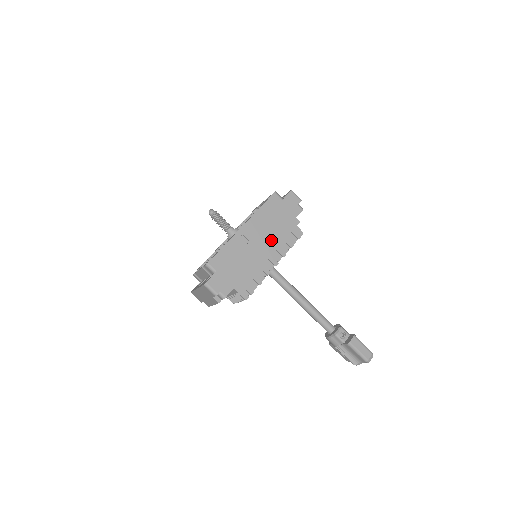
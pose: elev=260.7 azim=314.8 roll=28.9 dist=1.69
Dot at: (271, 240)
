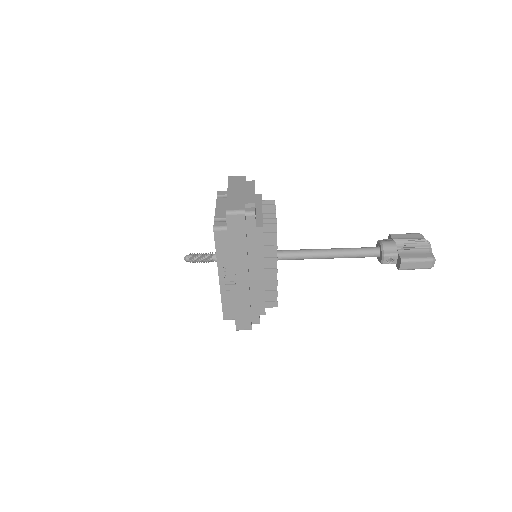
Dot at: (253, 264)
